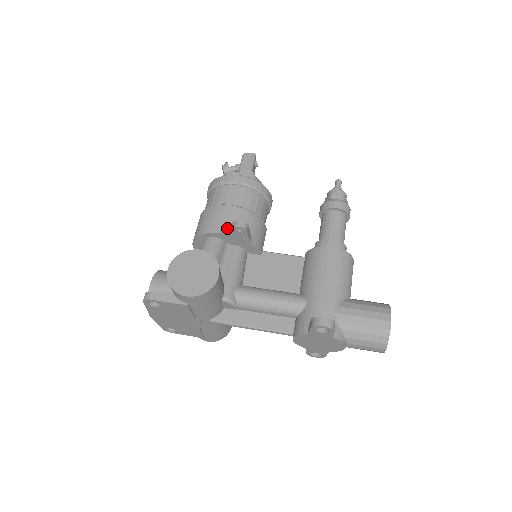
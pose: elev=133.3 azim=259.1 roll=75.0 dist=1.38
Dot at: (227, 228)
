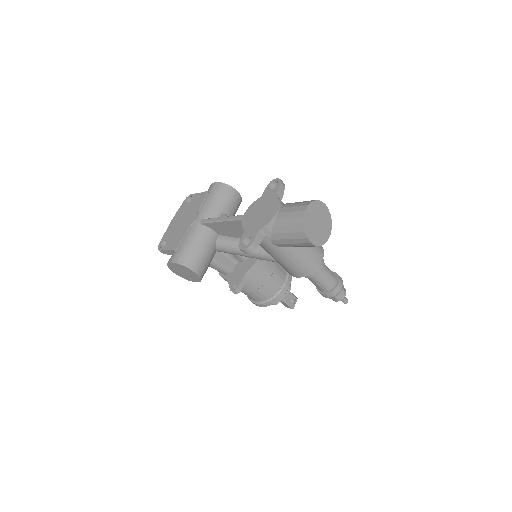
Dot at: occluded
